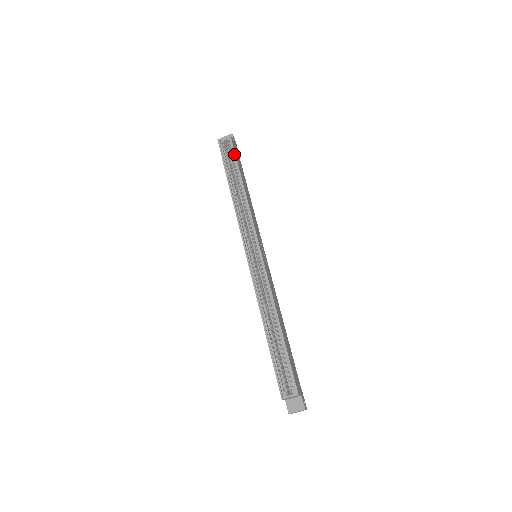
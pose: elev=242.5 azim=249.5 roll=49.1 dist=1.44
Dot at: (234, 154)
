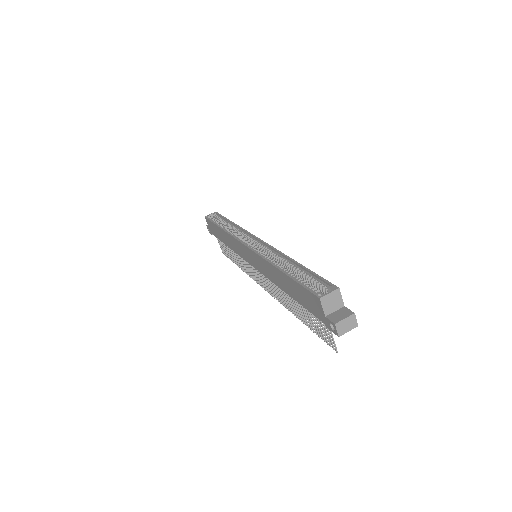
Dot at: (221, 216)
